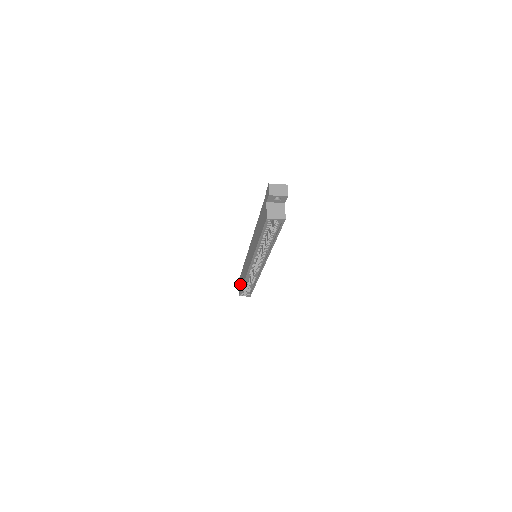
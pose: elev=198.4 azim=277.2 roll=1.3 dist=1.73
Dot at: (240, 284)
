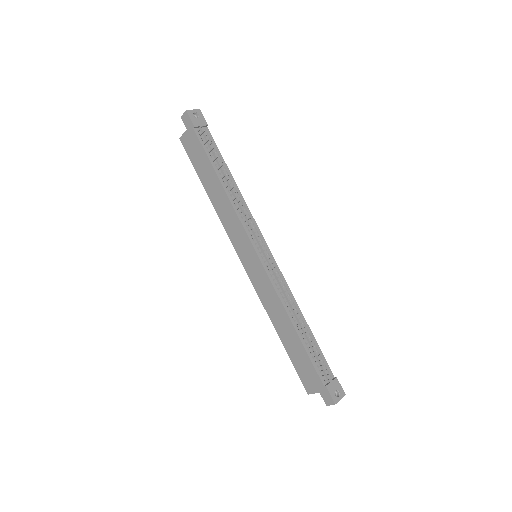
Dot at: (195, 155)
